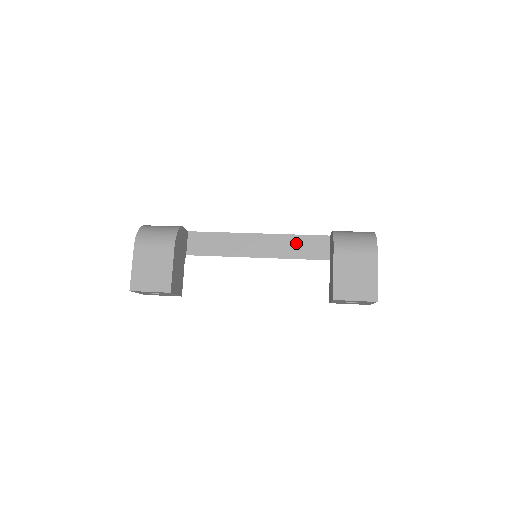
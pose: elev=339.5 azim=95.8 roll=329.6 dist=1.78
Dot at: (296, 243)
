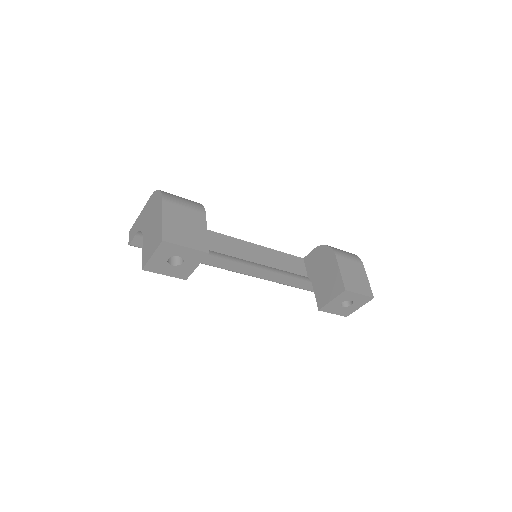
Dot at: (280, 257)
